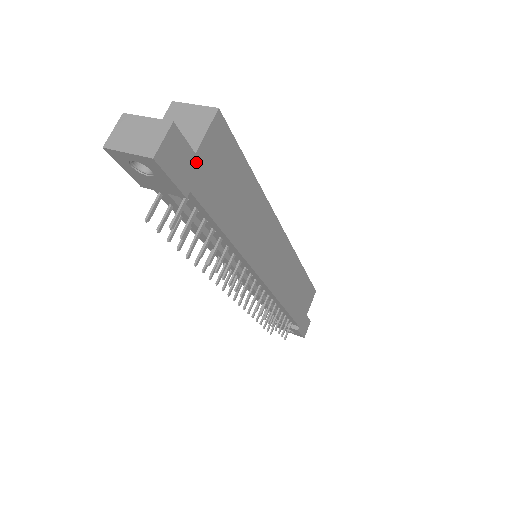
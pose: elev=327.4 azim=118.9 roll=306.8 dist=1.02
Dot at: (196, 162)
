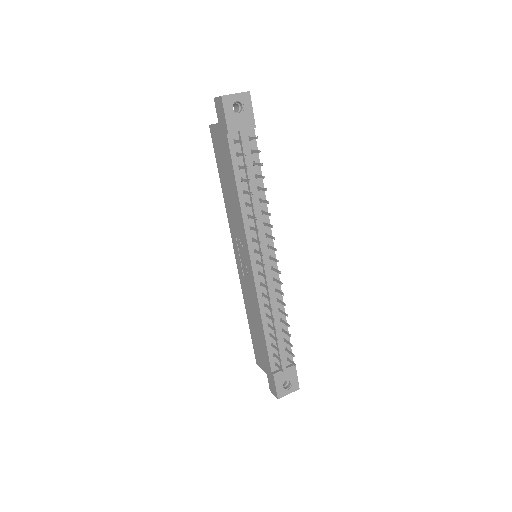
Dot at: occluded
